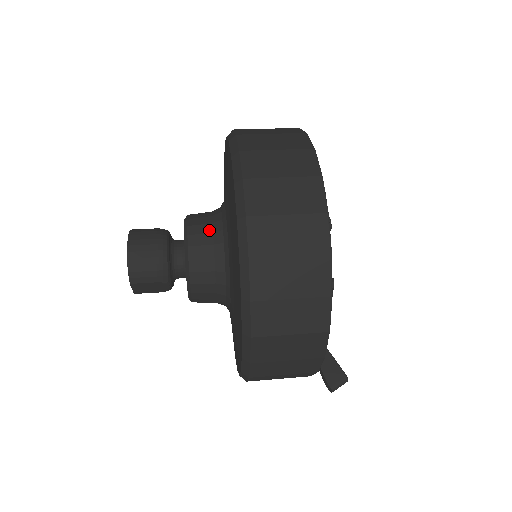
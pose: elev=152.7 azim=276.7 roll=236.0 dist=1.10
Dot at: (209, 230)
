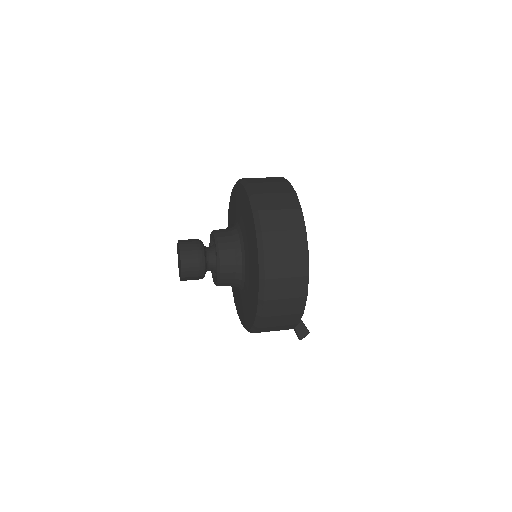
Dot at: (232, 247)
